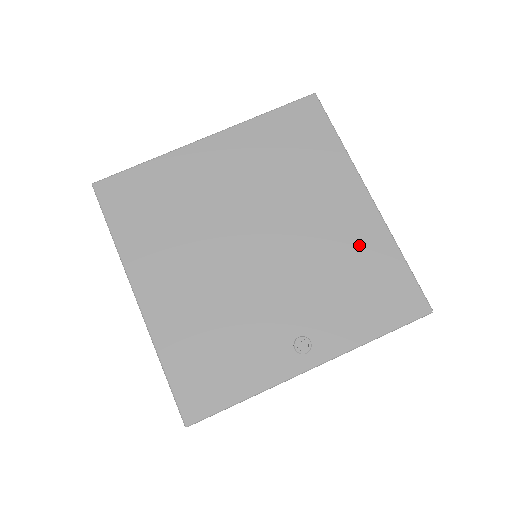
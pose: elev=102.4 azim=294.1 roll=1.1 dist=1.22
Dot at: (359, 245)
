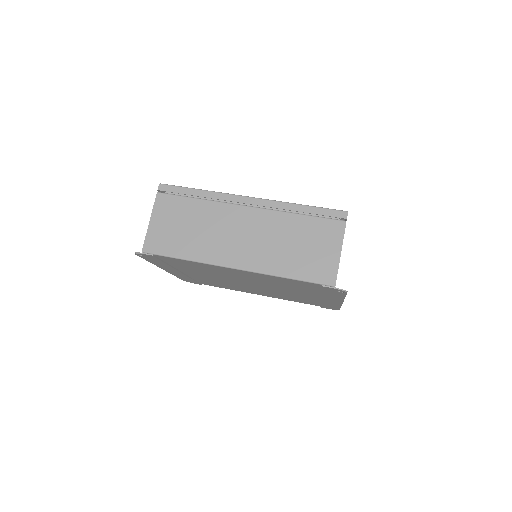
Dot at: occluded
